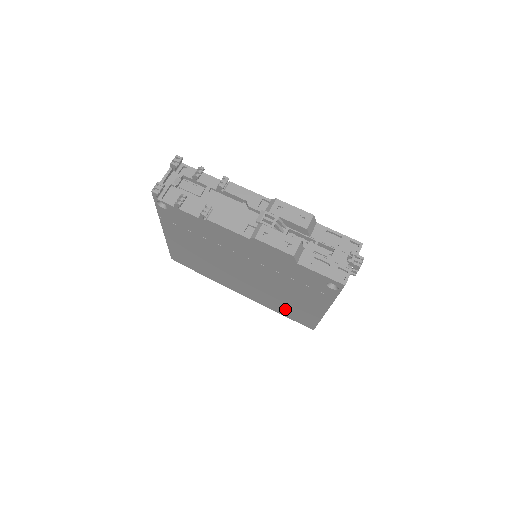
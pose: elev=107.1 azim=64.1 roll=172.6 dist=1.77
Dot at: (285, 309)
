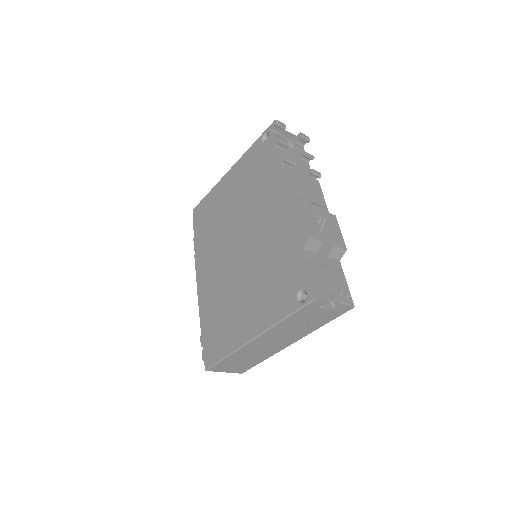
Dot at: (215, 321)
